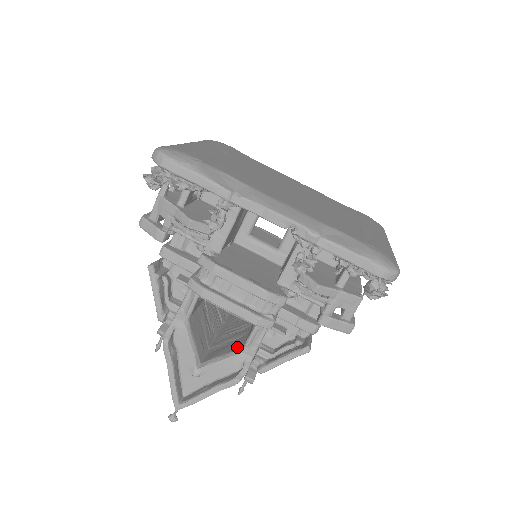
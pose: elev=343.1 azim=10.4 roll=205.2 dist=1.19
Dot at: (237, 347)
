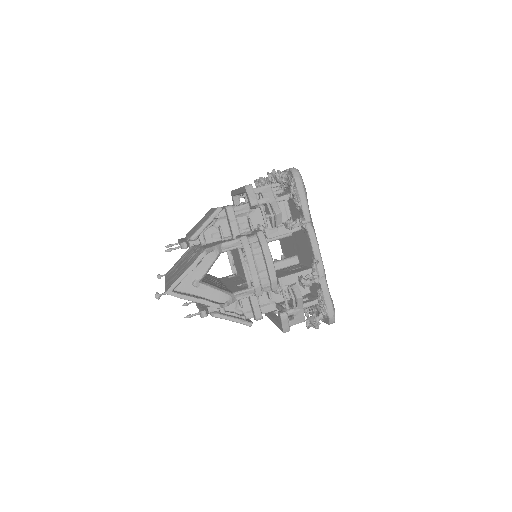
Dot at: occluded
